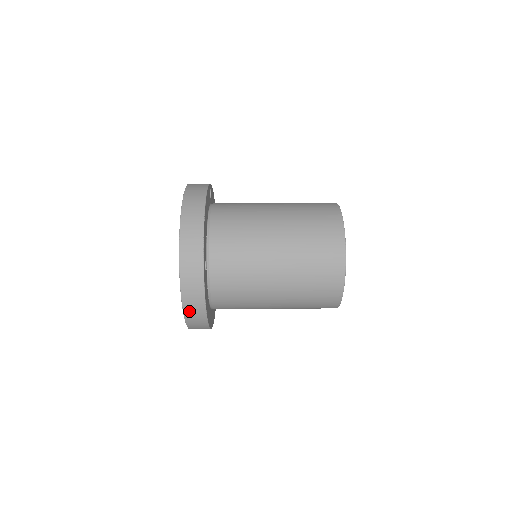
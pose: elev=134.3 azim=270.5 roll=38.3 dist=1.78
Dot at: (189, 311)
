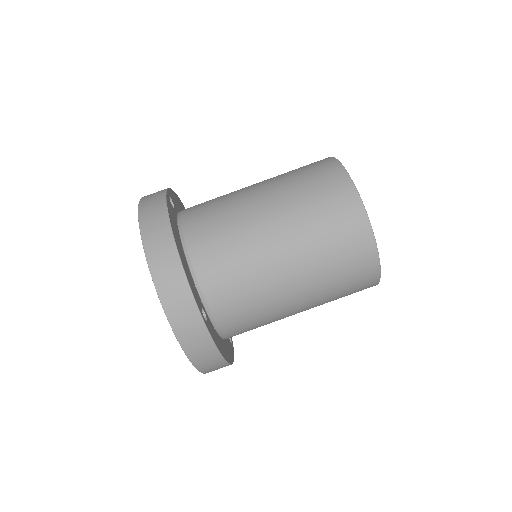
Dot at: occluded
